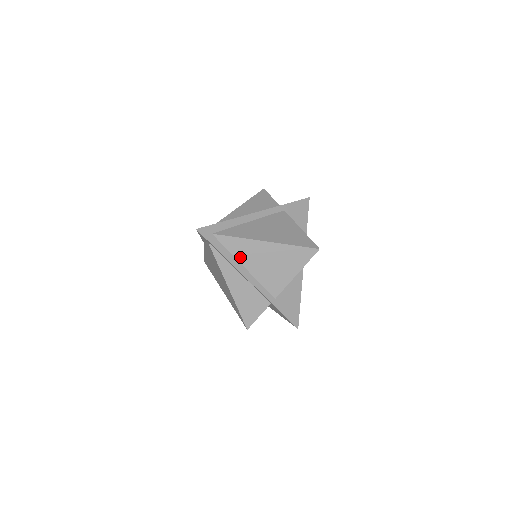
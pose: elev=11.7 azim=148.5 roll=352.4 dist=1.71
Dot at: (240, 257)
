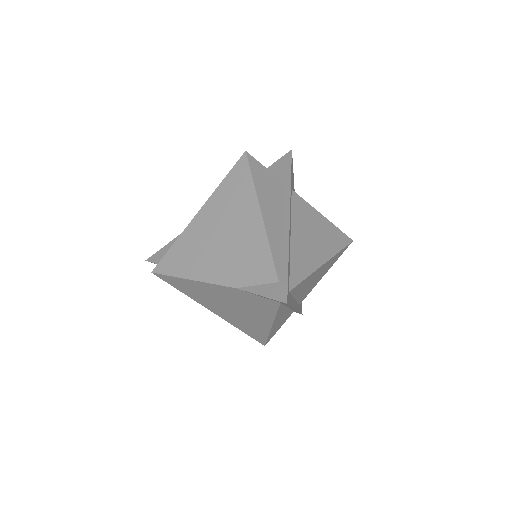
Dot at: (297, 293)
